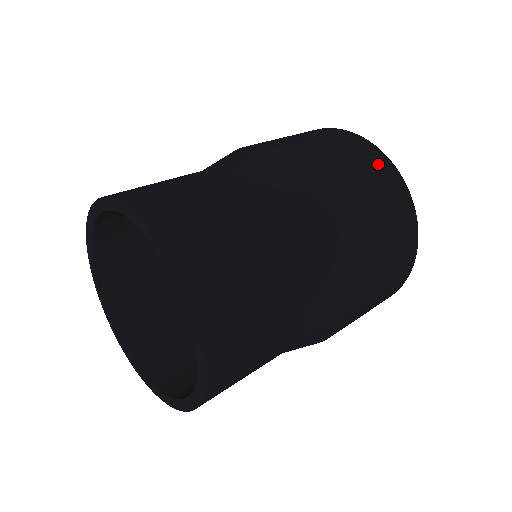
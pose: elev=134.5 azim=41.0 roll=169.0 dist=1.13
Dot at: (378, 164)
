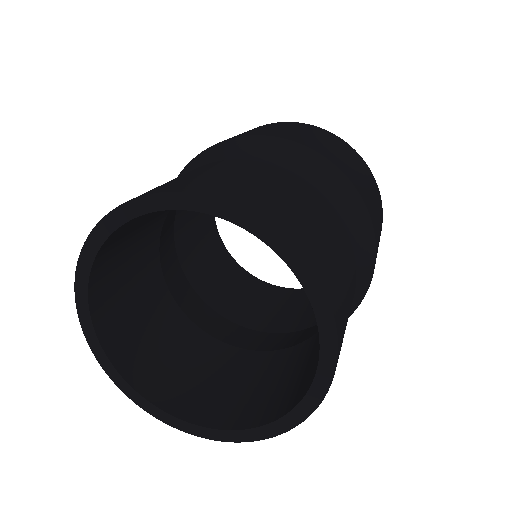
Dot at: (304, 126)
